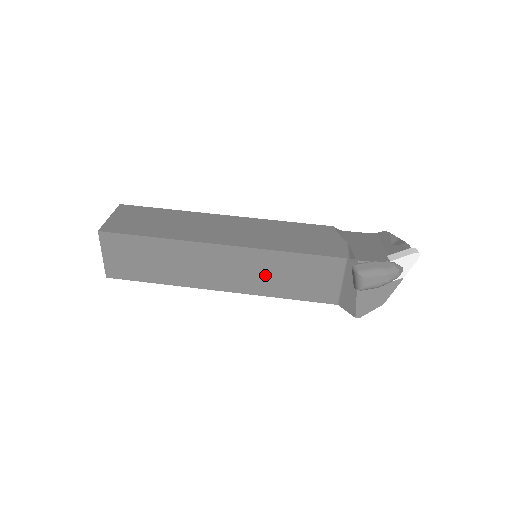
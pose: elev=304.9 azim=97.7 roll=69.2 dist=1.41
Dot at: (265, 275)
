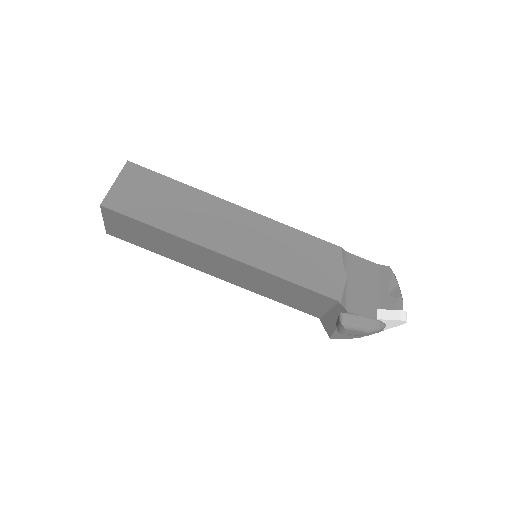
Dot at: (259, 283)
